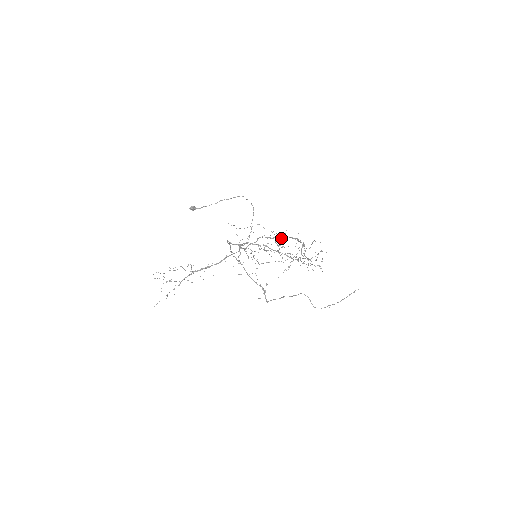
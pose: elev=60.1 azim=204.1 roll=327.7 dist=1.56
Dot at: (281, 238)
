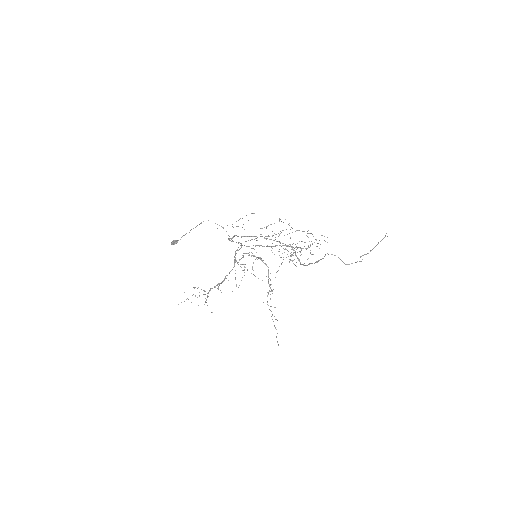
Dot at: occluded
